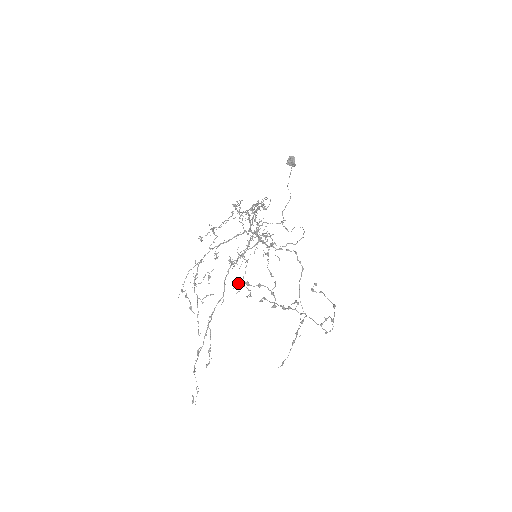
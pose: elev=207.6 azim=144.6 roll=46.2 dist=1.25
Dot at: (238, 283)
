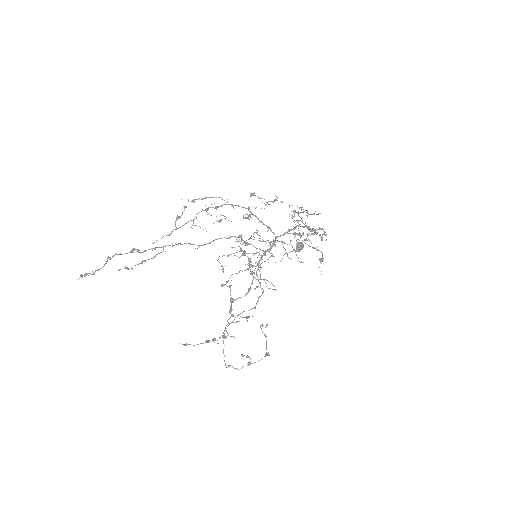
Dot at: occluded
